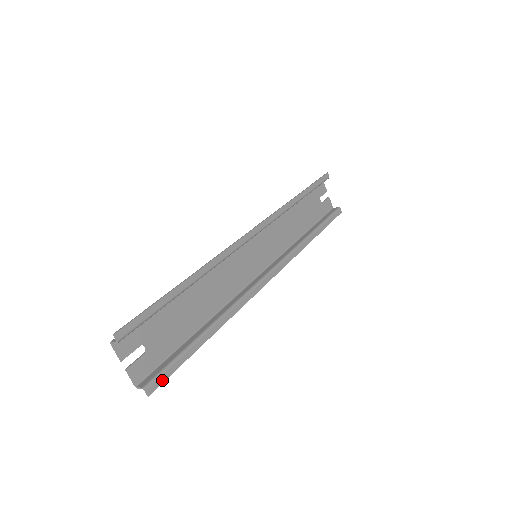
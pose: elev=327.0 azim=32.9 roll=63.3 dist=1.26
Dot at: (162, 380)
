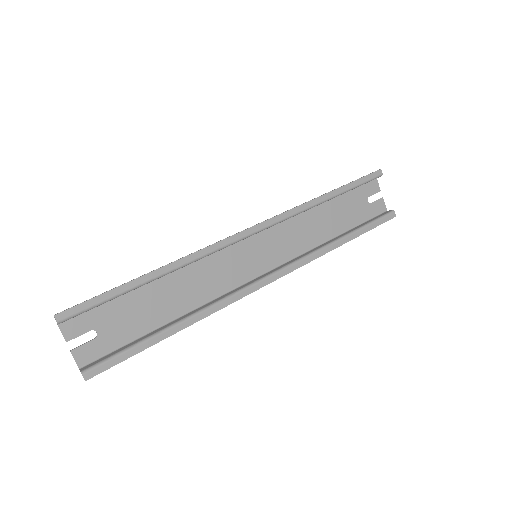
Dot at: (104, 368)
